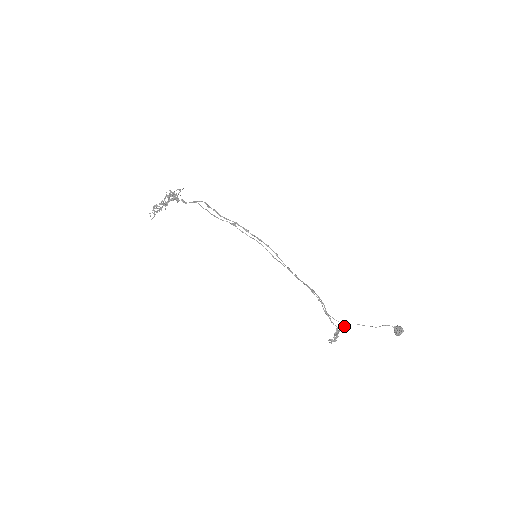
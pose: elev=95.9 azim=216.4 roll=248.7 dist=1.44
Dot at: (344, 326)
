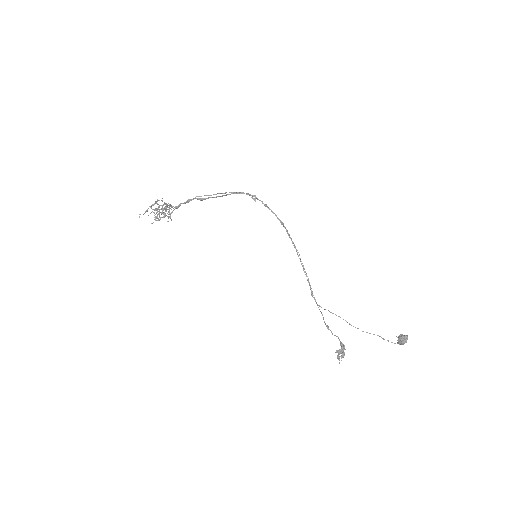
Dot at: (343, 350)
